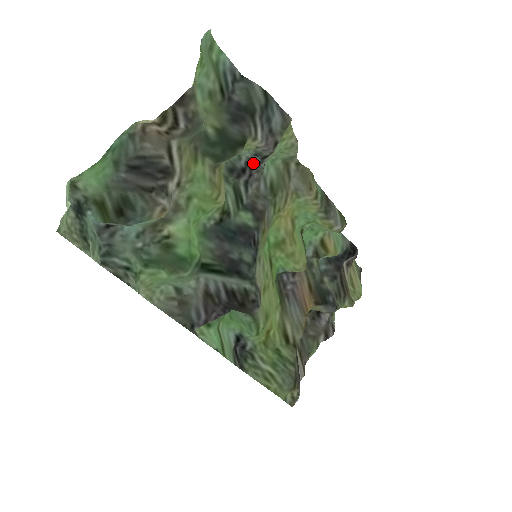
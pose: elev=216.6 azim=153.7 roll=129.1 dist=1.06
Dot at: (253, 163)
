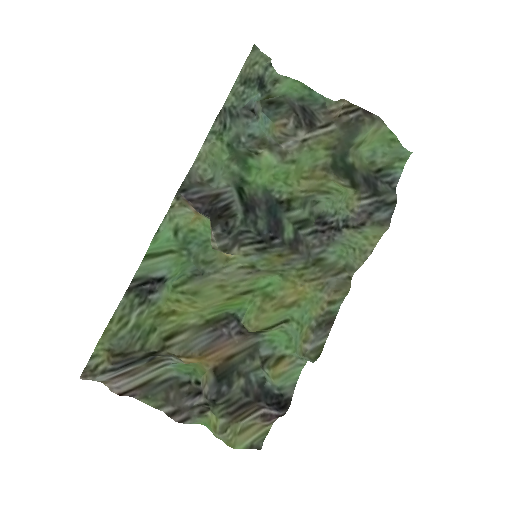
Dot at: (335, 226)
